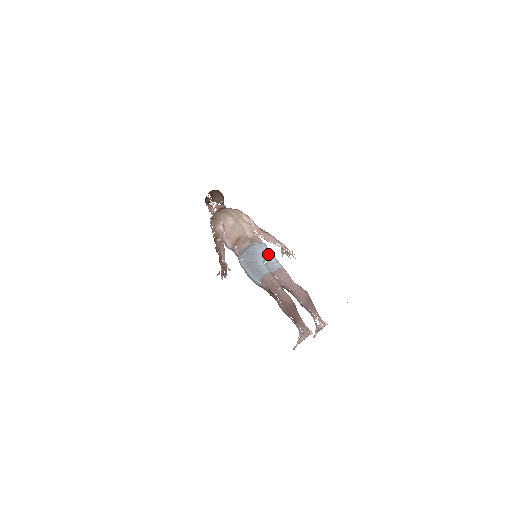
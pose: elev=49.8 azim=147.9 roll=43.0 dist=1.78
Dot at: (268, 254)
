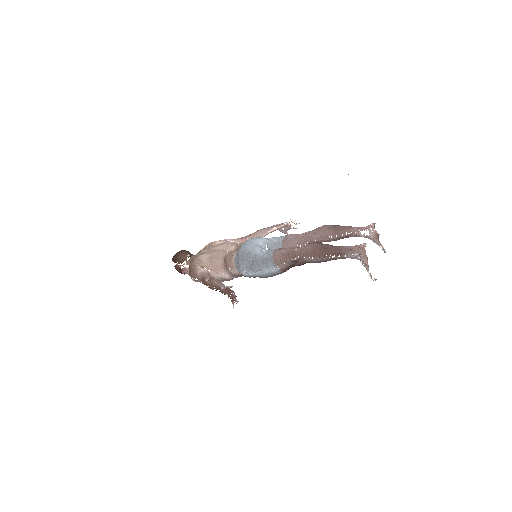
Dot at: (261, 241)
